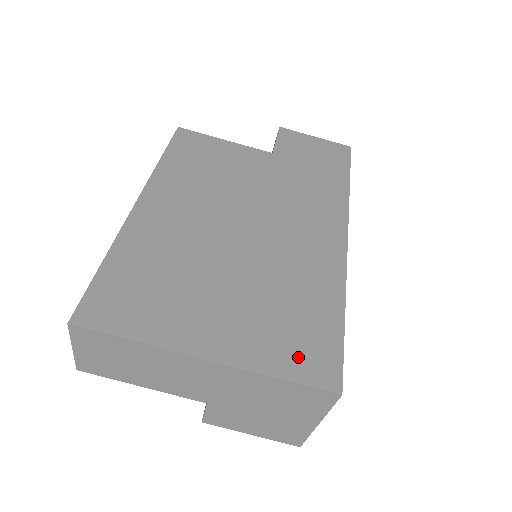
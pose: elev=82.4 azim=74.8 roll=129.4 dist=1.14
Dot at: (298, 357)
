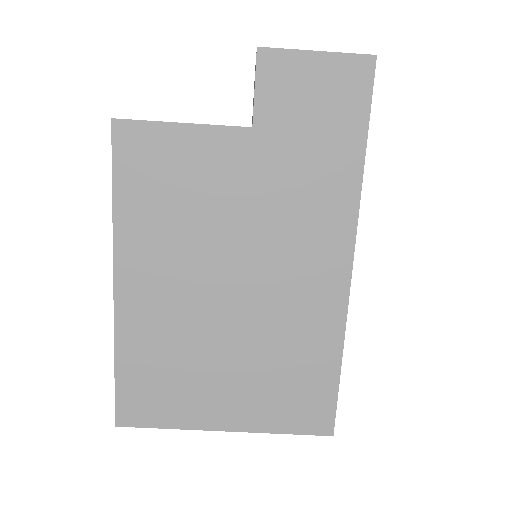
Dot at: (297, 414)
